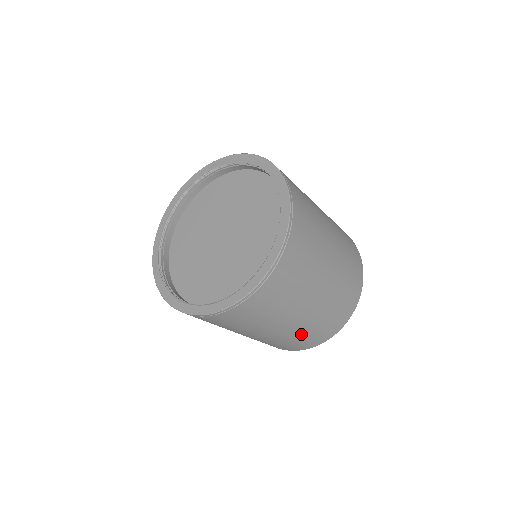
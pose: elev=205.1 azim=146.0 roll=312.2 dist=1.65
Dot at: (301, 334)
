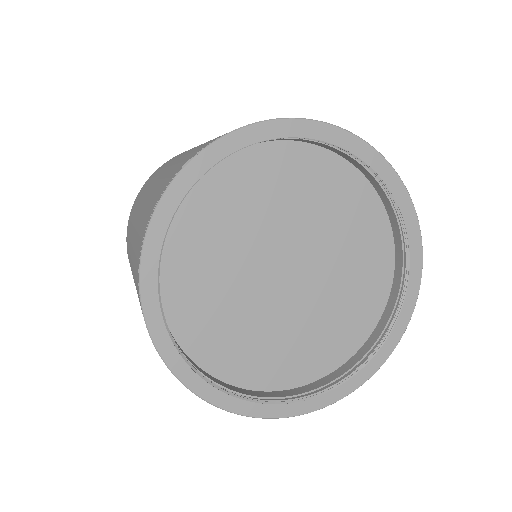
Dot at: occluded
